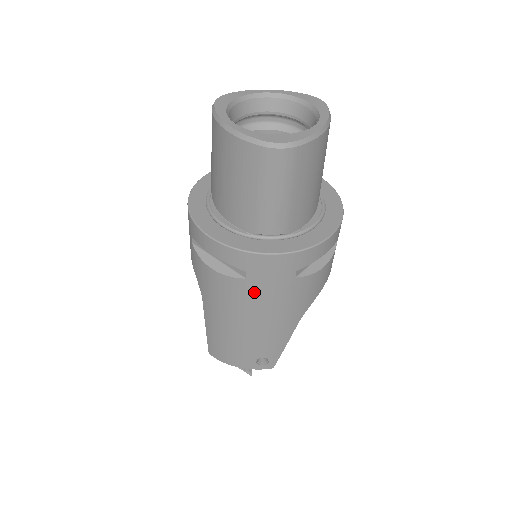
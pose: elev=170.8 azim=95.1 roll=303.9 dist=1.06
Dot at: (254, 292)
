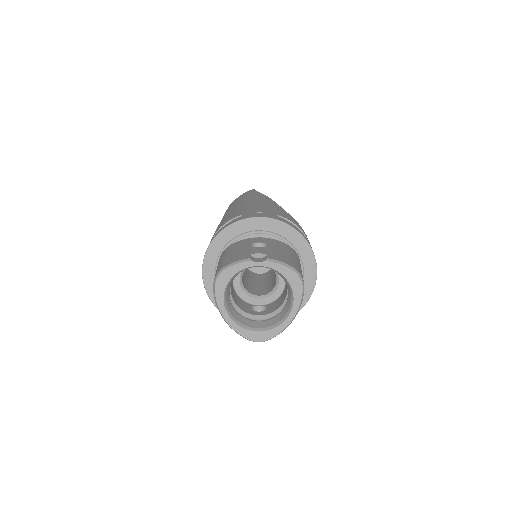
Dot at: occluded
